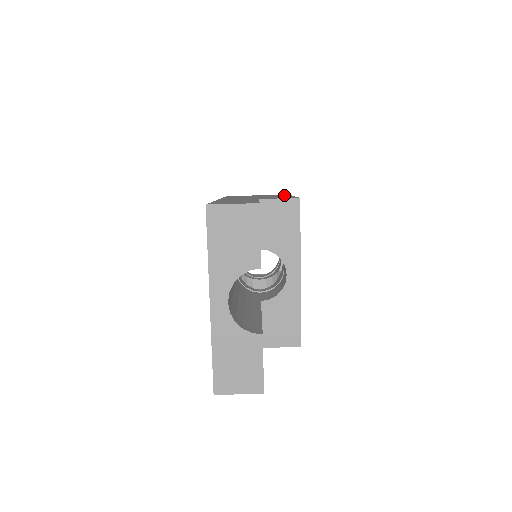
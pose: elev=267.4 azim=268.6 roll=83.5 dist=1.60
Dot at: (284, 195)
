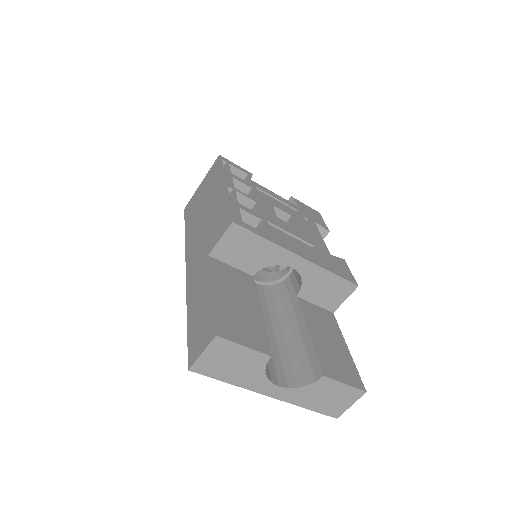
Dot at: (217, 176)
